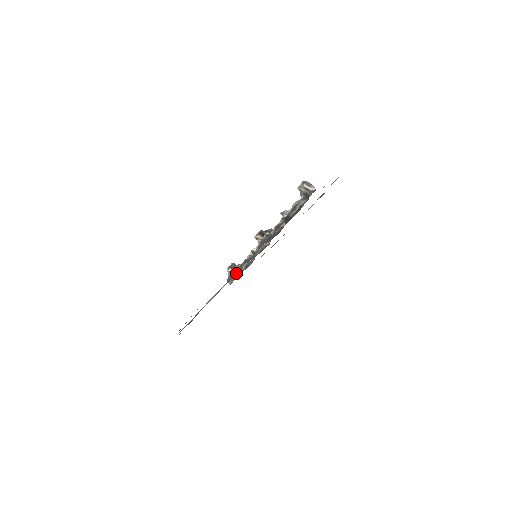
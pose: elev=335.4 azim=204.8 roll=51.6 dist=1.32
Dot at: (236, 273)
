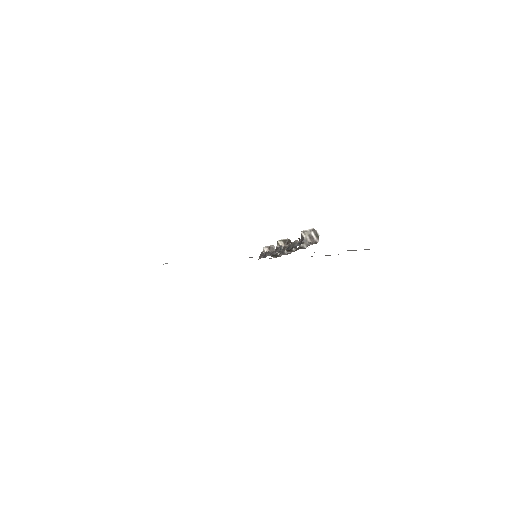
Dot at: (263, 255)
